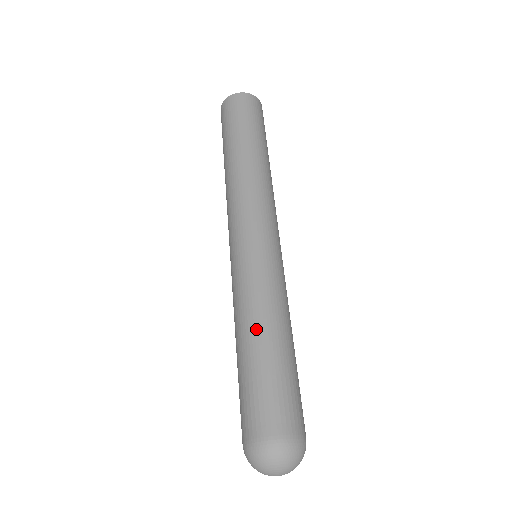
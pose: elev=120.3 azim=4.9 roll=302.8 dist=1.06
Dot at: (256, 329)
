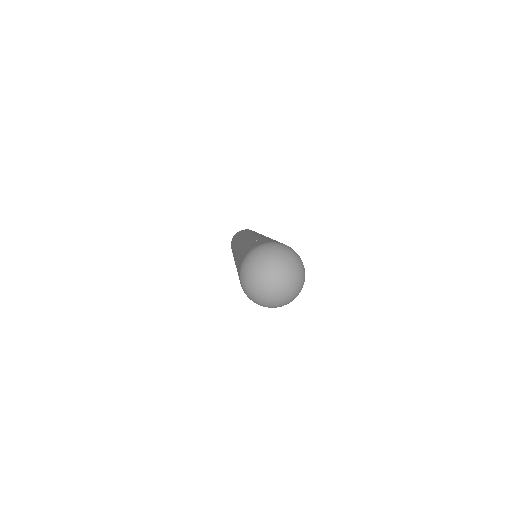
Dot at: (262, 237)
